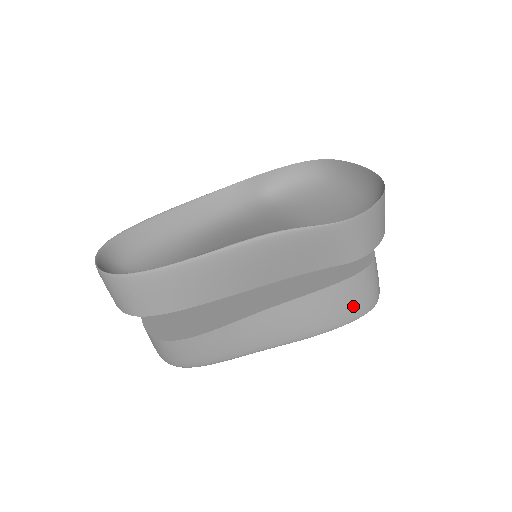
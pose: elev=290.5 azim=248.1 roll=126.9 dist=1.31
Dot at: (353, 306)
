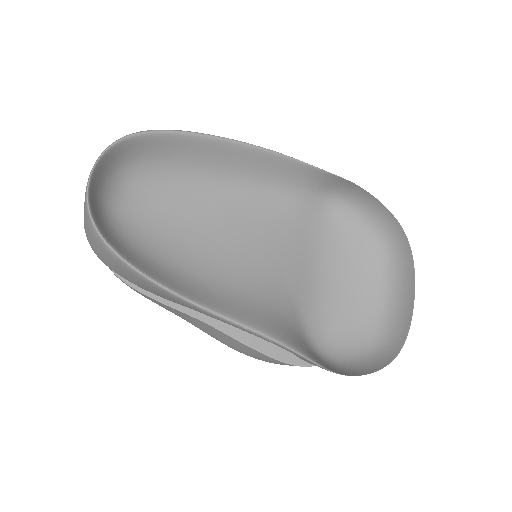
Dot at: (274, 363)
